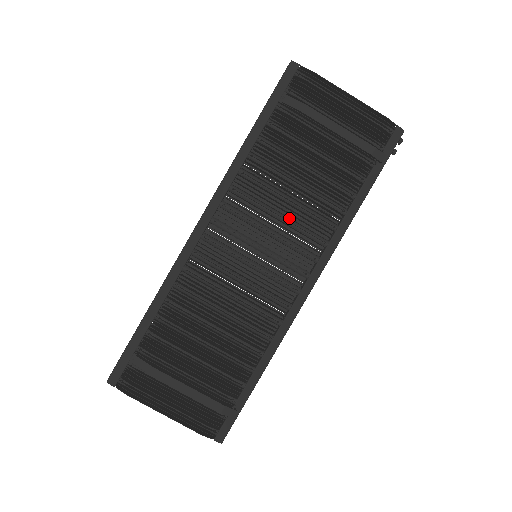
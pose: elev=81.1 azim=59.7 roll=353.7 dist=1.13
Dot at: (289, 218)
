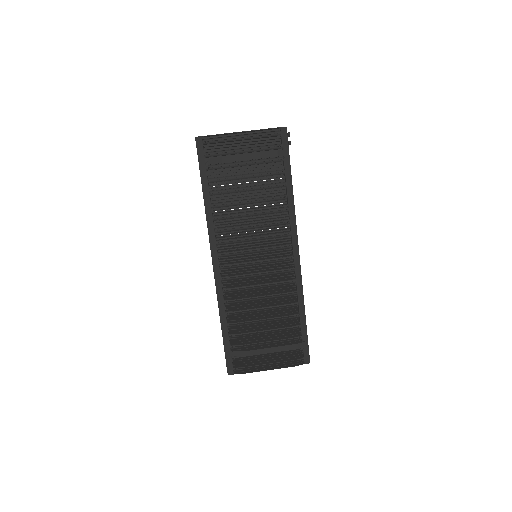
Dot at: (258, 223)
